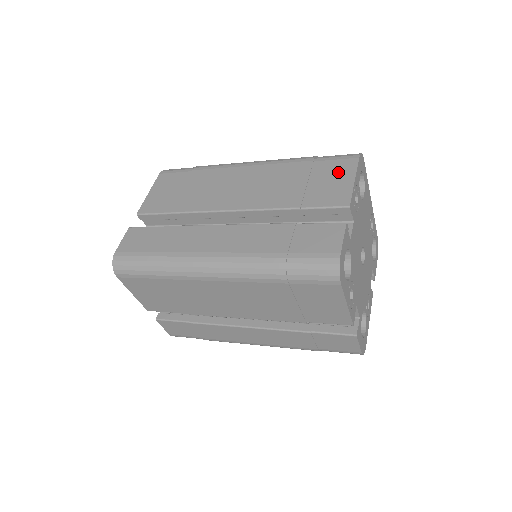
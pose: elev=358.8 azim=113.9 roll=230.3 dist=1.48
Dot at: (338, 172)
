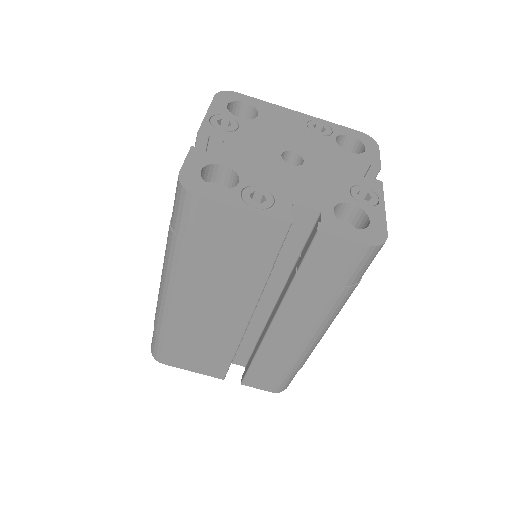
Dot at: occluded
